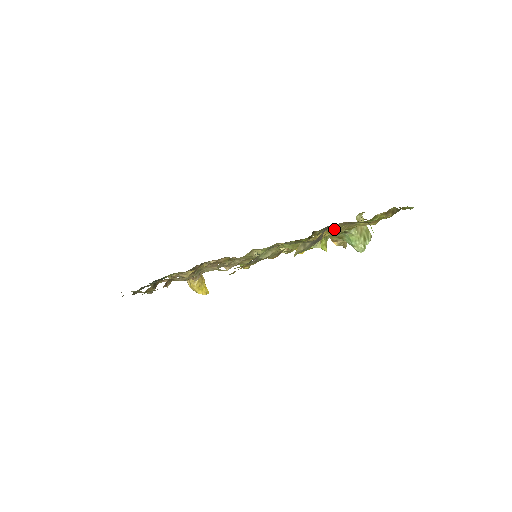
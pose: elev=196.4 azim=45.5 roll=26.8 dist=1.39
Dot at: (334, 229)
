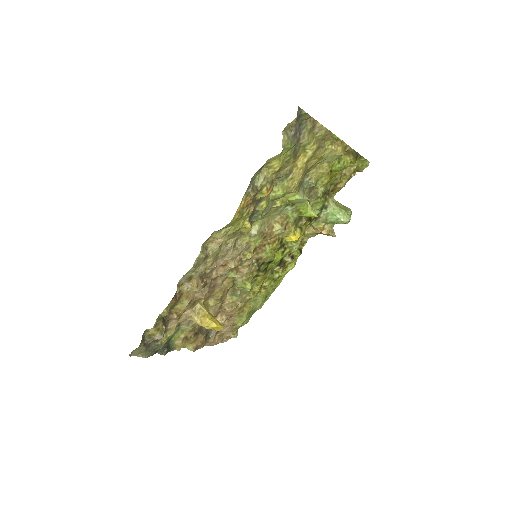
Dot at: (307, 139)
